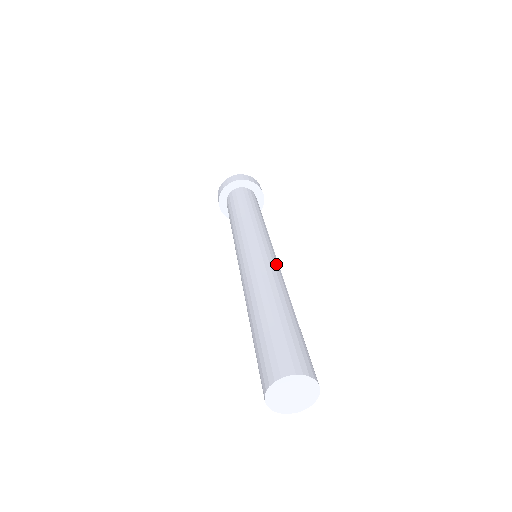
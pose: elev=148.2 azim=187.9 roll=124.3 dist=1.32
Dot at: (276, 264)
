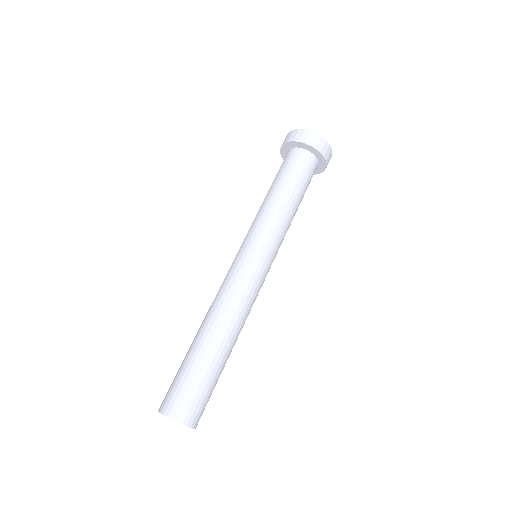
Dot at: (247, 285)
